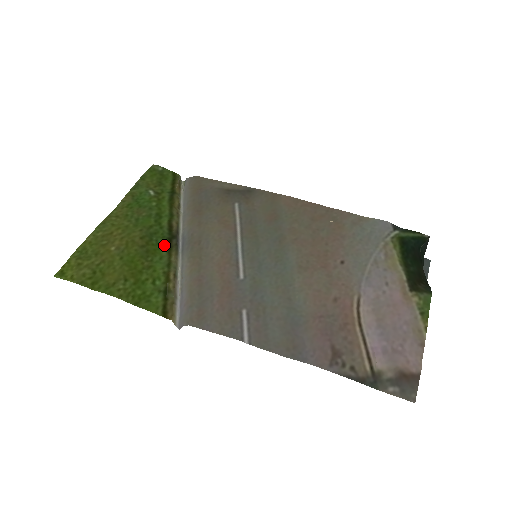
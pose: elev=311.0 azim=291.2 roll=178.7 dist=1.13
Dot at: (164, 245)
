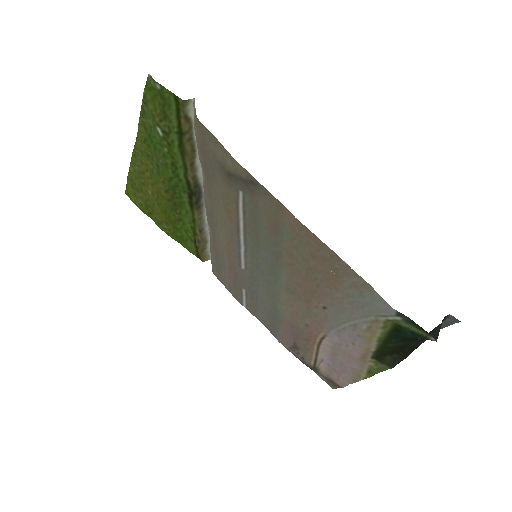
Dot at: (187, 200)
